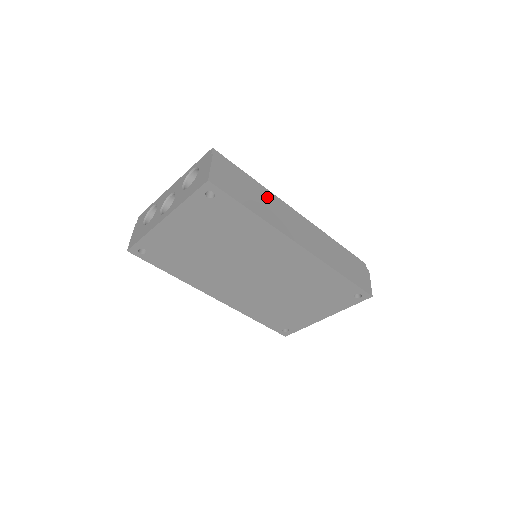
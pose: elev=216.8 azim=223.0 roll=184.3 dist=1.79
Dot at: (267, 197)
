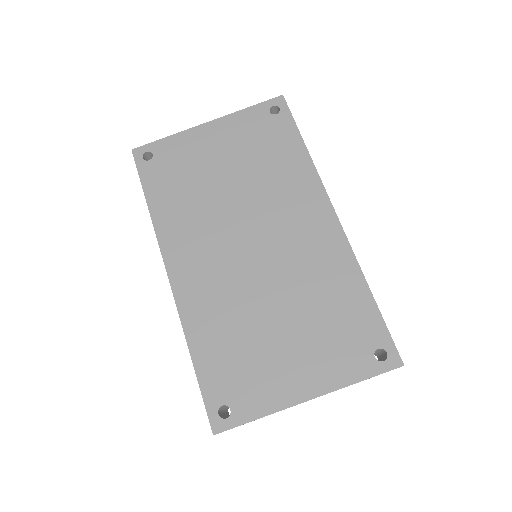
Dot at: occluded
